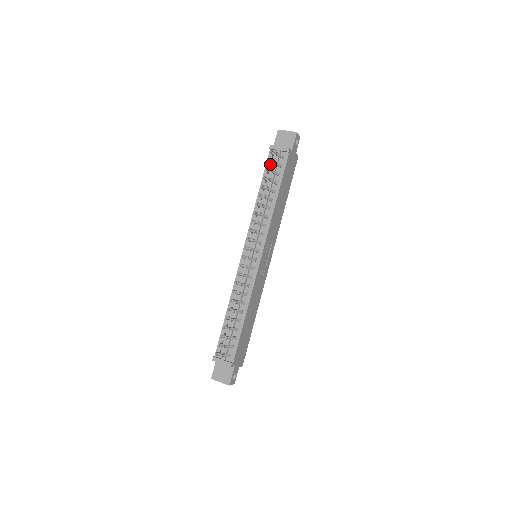
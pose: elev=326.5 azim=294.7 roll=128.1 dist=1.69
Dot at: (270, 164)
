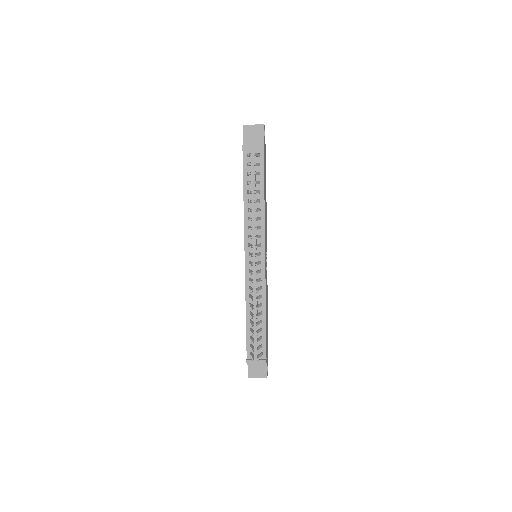
Dot at: (249, 166)
